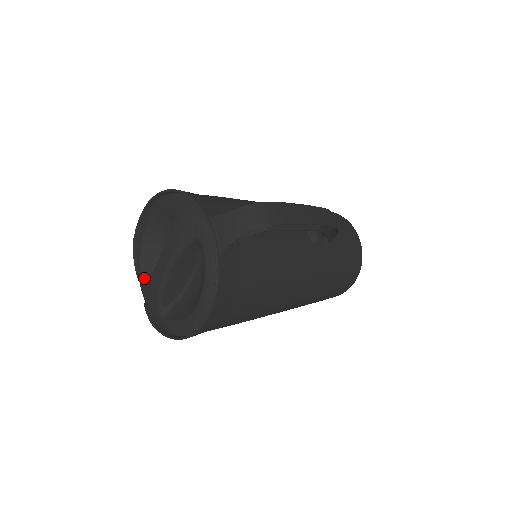
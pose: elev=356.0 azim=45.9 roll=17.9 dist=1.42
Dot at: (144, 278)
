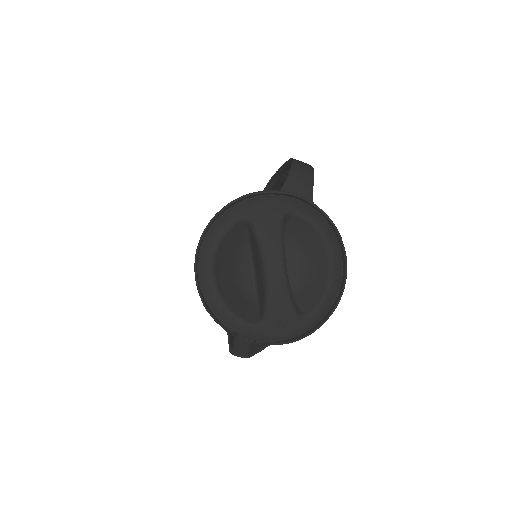
Dot at: (249, 320)
